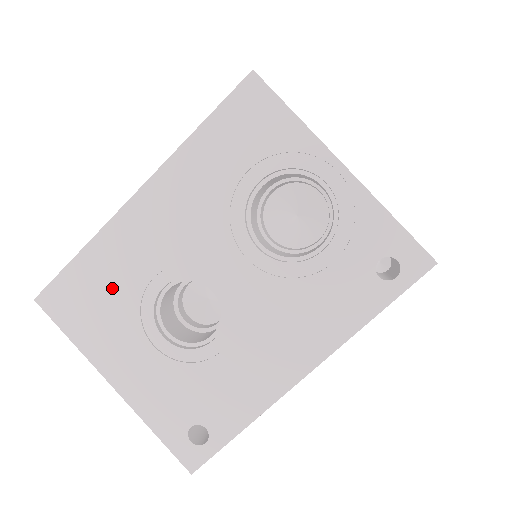
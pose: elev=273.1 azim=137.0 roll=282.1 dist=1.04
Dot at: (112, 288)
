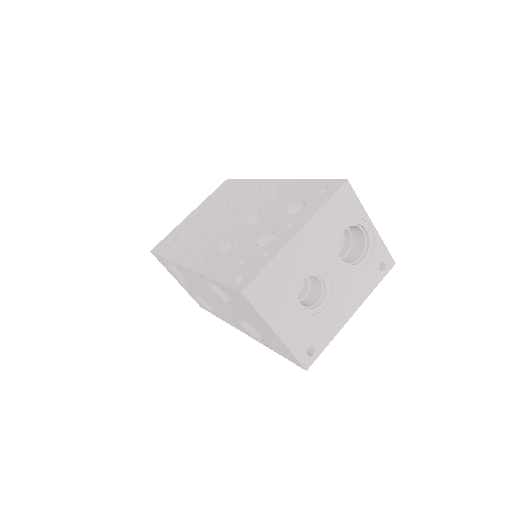
Dot at: (281, 282)
